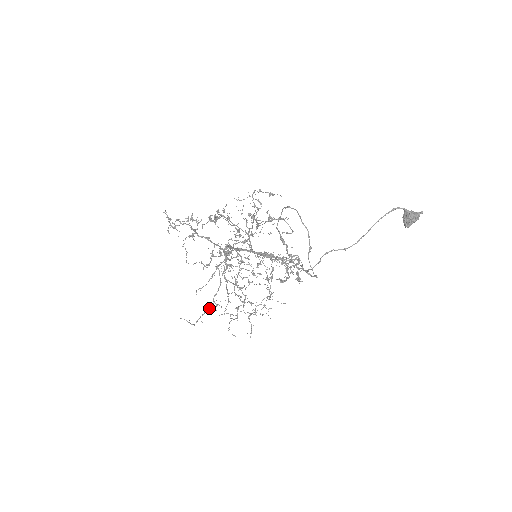
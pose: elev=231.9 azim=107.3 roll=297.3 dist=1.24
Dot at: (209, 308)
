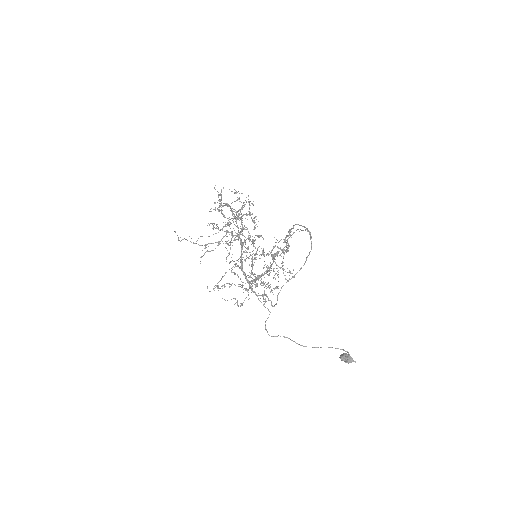
Dot at: (199, 245)
